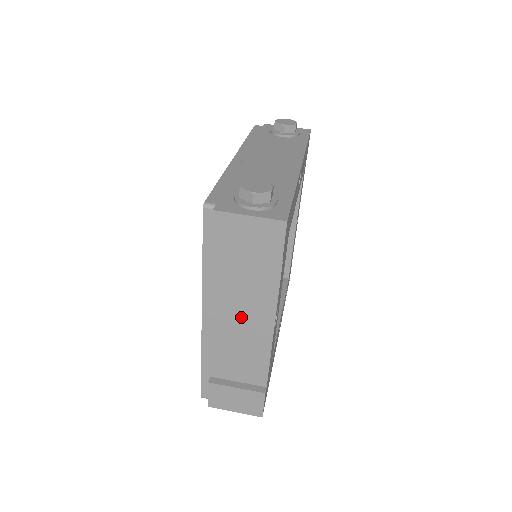
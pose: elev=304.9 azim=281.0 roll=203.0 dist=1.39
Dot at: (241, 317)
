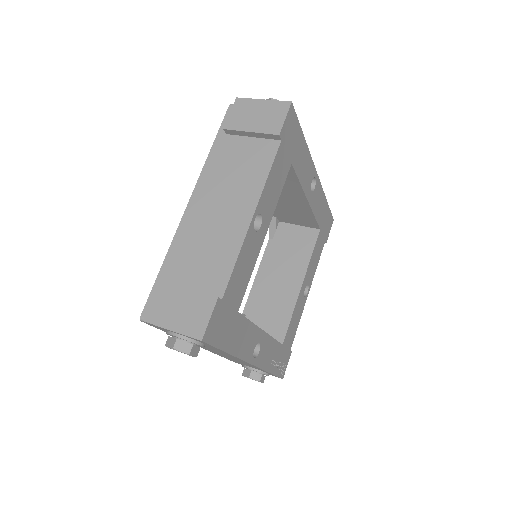
Dot at: (225, 203)
